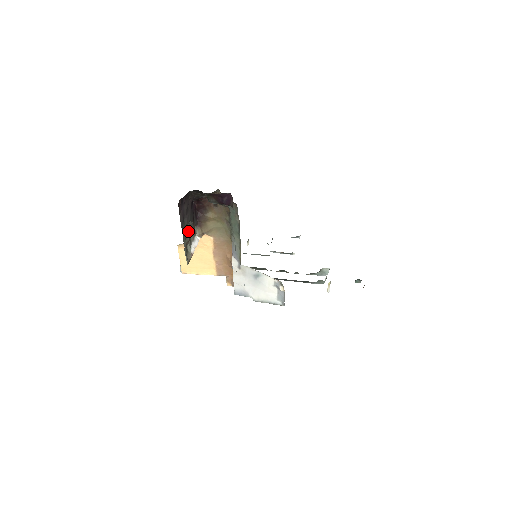
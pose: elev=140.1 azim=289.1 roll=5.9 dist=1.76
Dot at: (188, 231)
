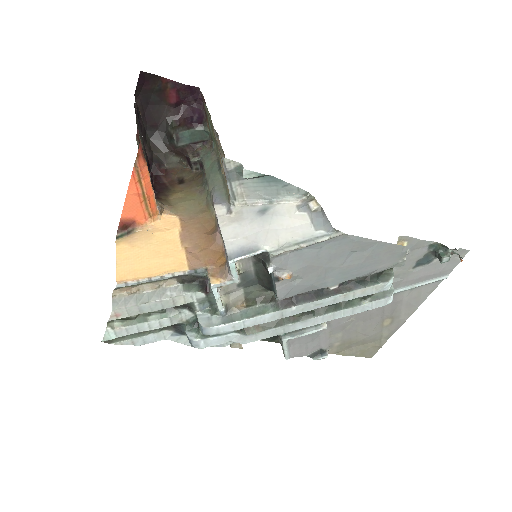
Dot at: occluded
